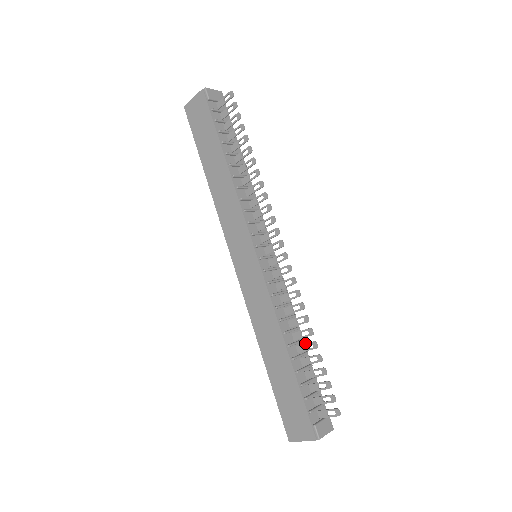
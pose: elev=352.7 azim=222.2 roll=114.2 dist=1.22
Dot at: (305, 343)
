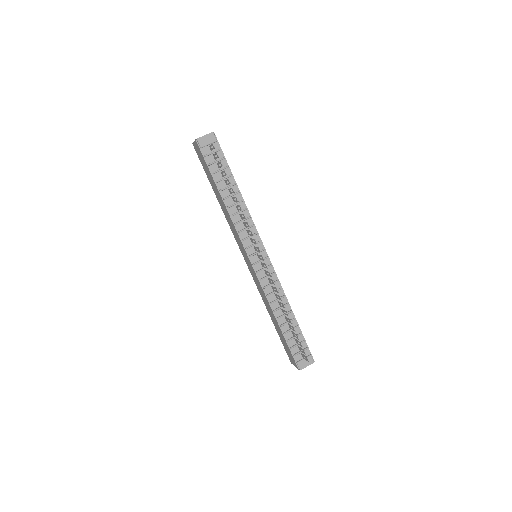
Dot at: (287, 318)
